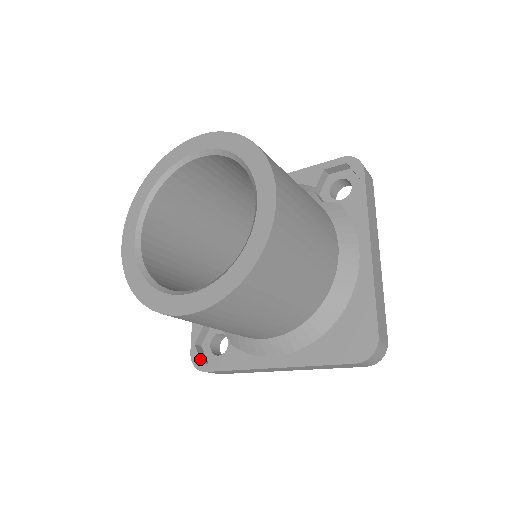
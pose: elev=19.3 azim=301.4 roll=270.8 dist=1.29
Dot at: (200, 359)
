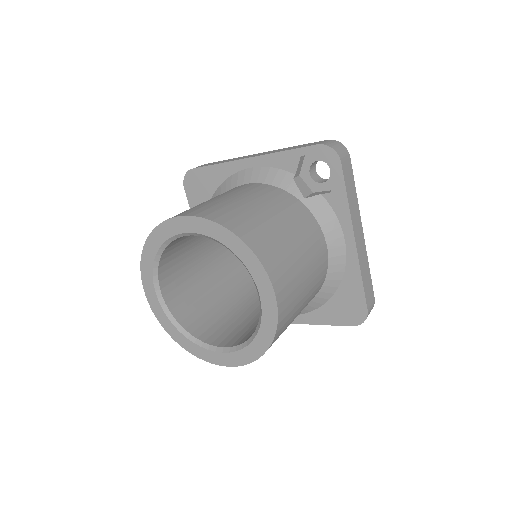
Dot at: occluded
